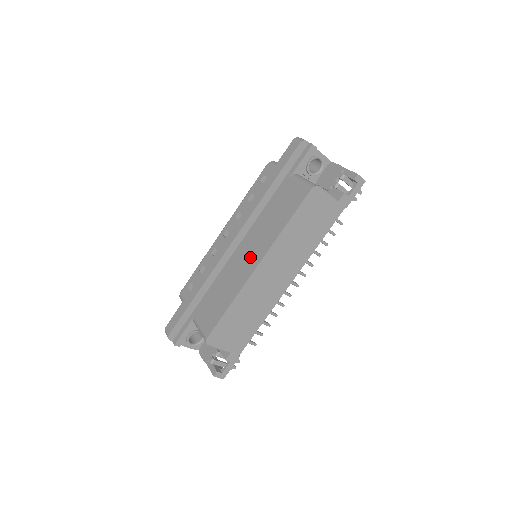
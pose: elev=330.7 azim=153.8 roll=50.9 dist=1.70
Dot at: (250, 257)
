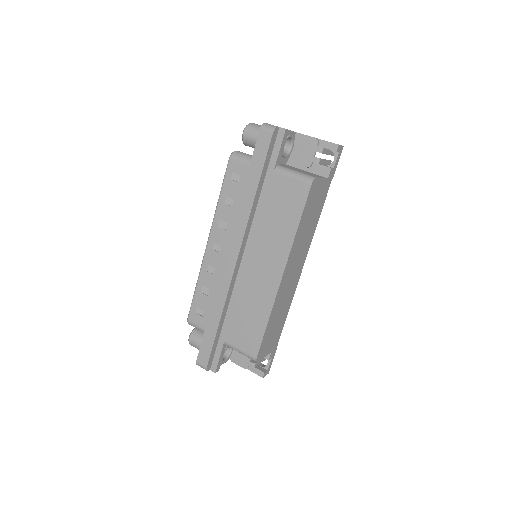
Dot at: (267, 269)
